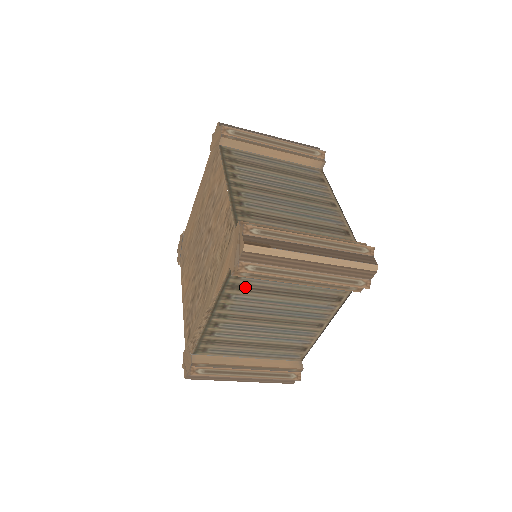
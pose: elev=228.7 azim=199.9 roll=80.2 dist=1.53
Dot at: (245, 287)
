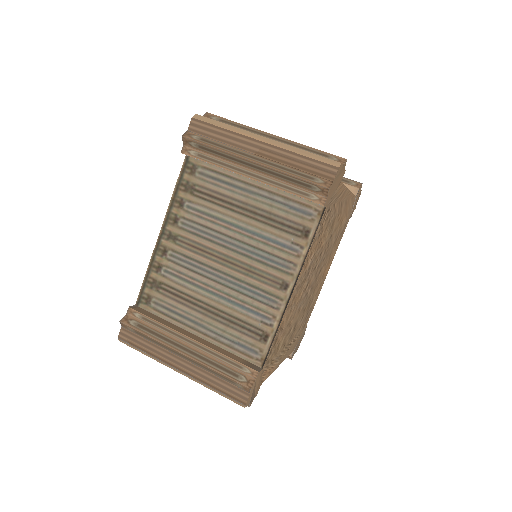
Dot at: occluded
